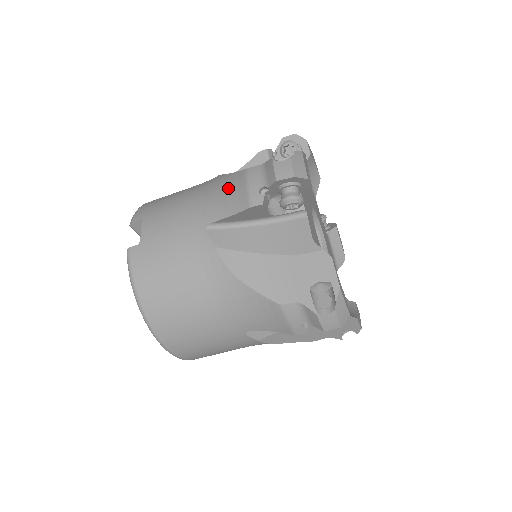
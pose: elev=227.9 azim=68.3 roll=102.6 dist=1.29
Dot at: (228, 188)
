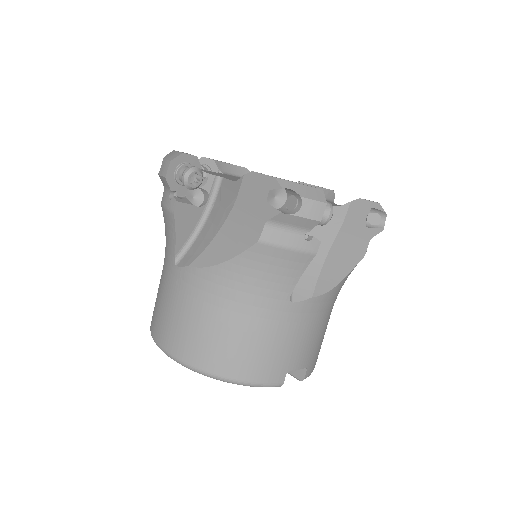
Dot at: occluded
